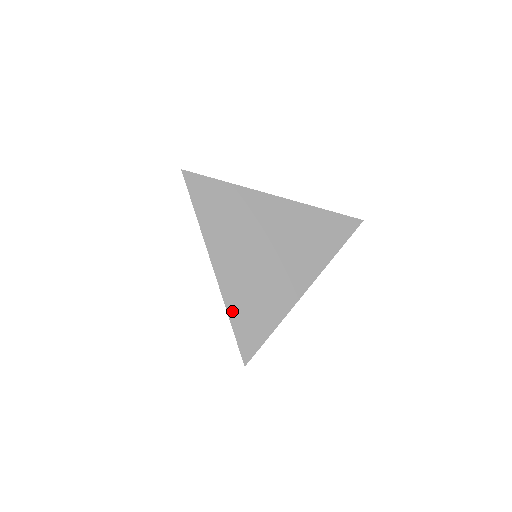
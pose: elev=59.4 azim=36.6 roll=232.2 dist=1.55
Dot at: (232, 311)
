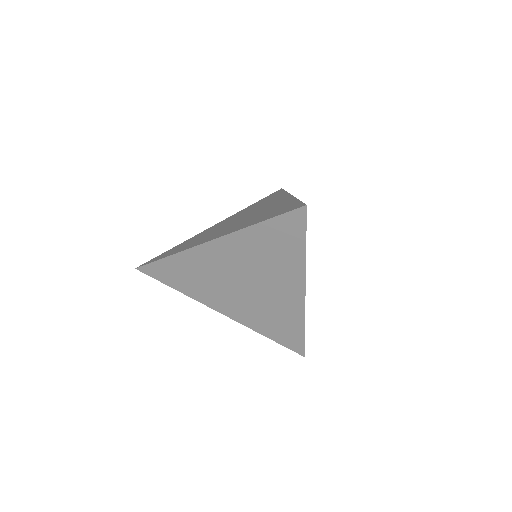
Dot at: (253, 224)
